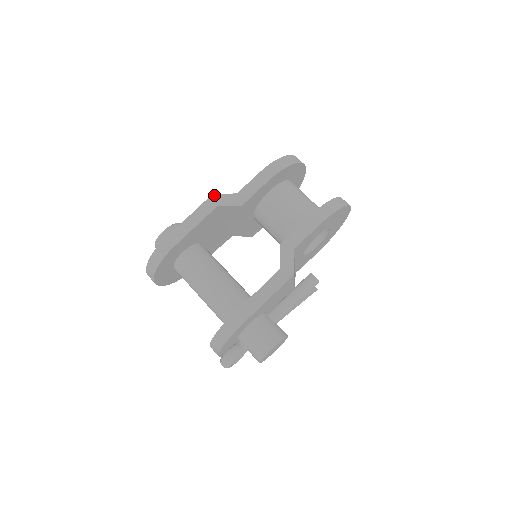
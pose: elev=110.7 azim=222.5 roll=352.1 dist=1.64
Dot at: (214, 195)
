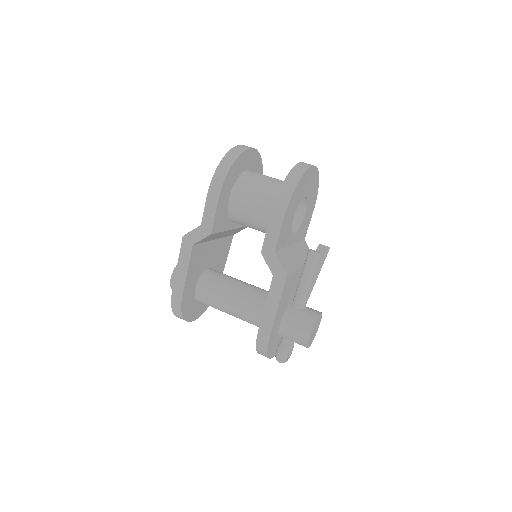
Dot at: (184, 236)
